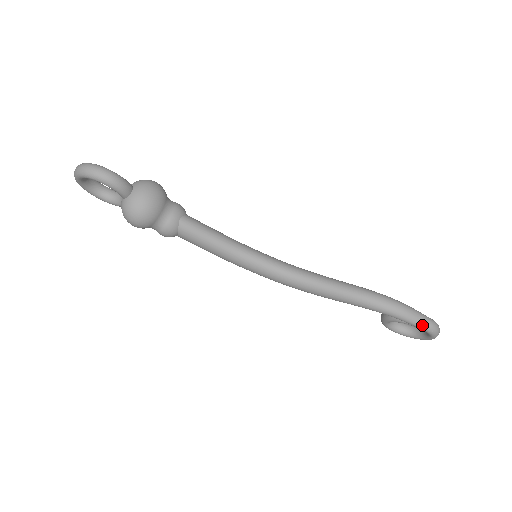
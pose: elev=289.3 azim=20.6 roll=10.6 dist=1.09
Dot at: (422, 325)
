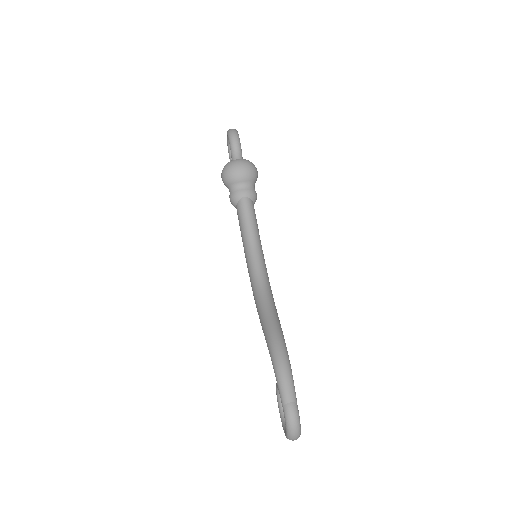
Dot at: (284, 401)
